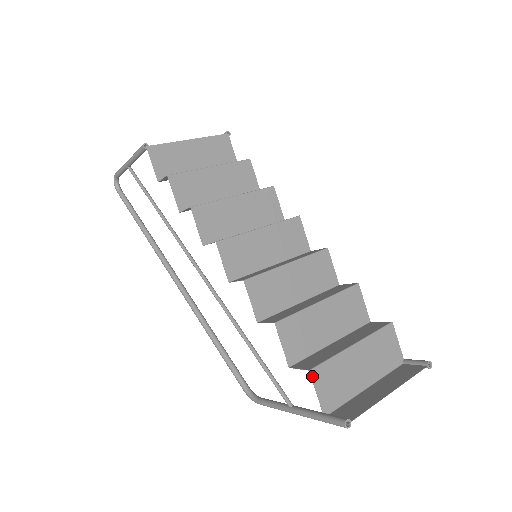
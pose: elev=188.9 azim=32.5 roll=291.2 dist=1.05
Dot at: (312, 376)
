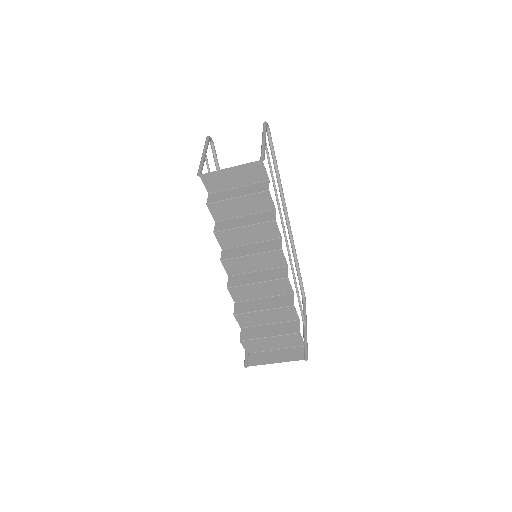
Dot at: (241, 343)
